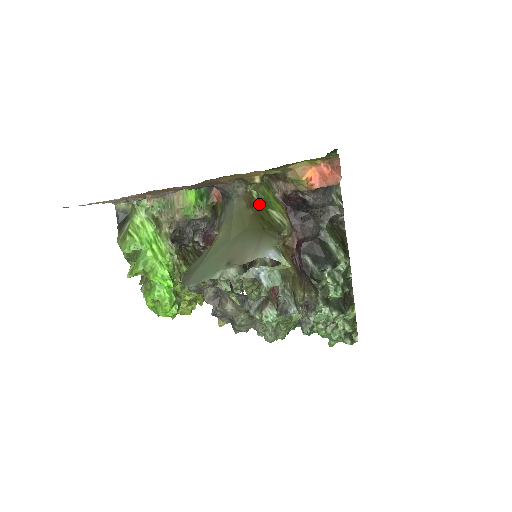
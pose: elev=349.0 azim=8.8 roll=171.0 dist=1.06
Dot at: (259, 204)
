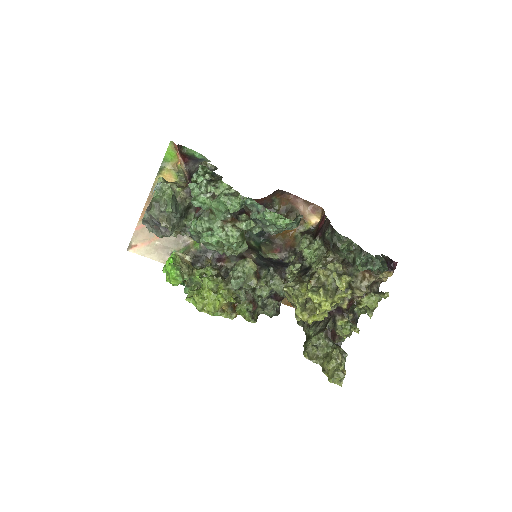
Dot at: occluded
